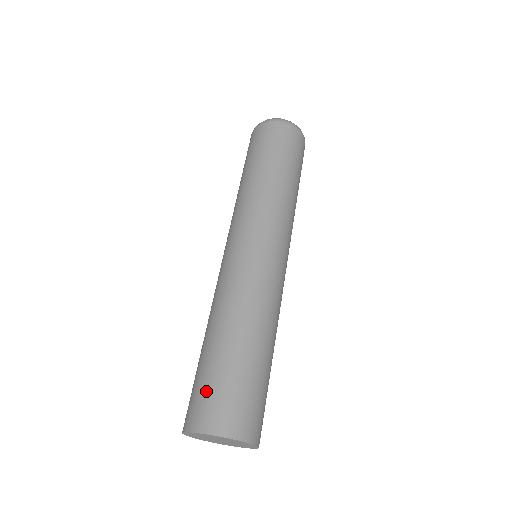
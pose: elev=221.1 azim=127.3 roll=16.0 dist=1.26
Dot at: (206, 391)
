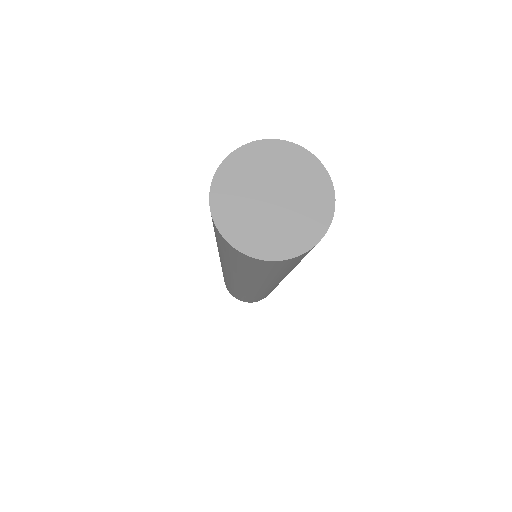
Dot at: occluded
